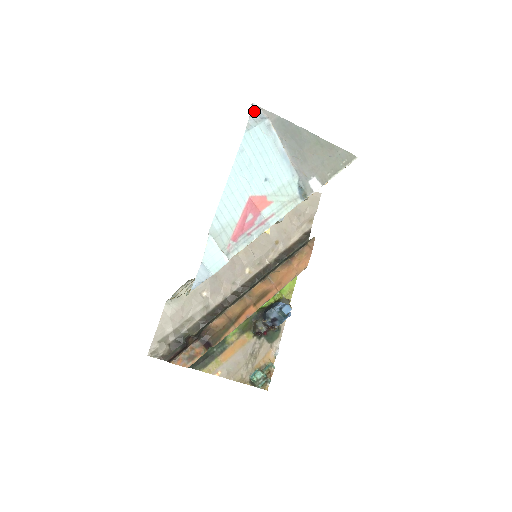
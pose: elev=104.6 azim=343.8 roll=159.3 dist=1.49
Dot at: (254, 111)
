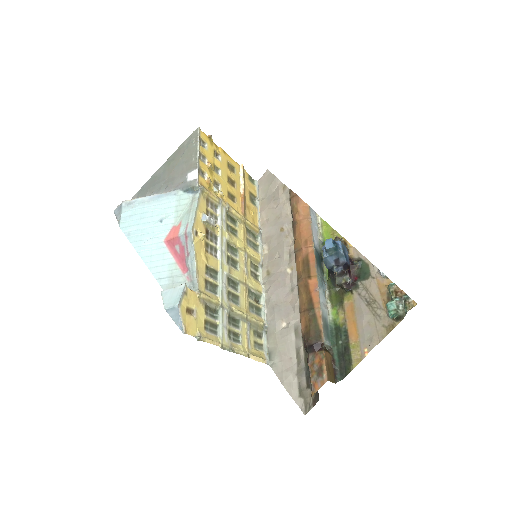
Dot at: (116, 213)
